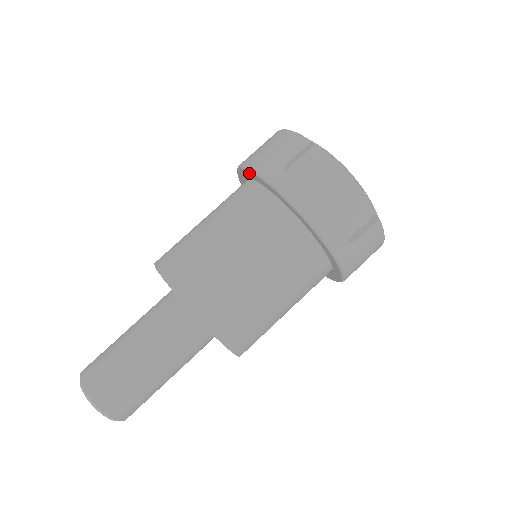
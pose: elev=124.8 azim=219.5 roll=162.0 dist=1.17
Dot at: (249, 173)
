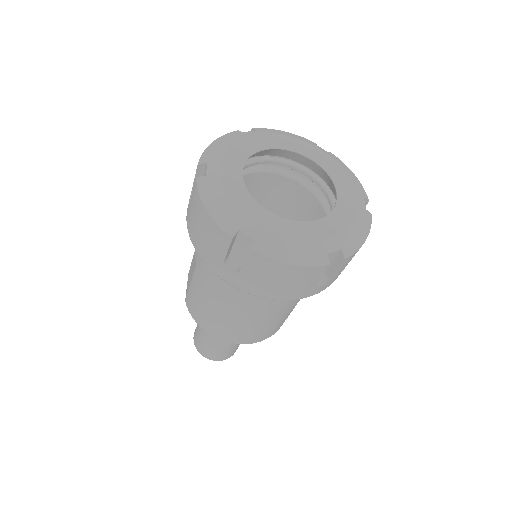
Dot at: occluded
